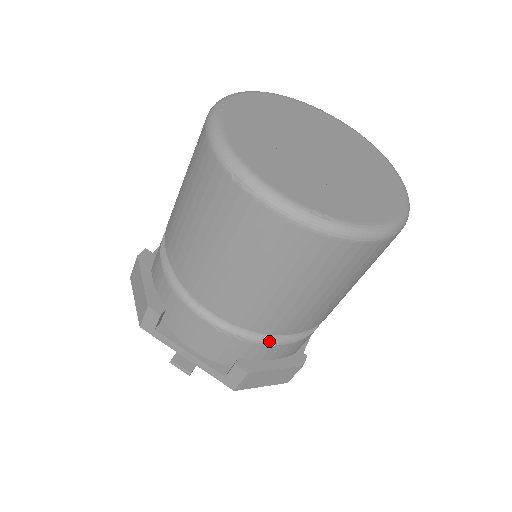
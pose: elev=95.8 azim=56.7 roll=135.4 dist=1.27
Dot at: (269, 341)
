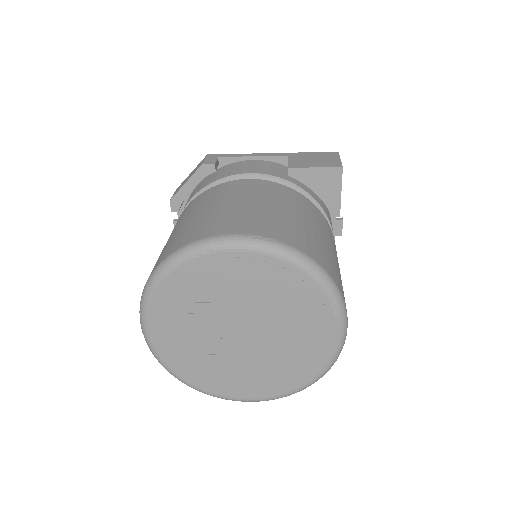
Dot at: occluded
